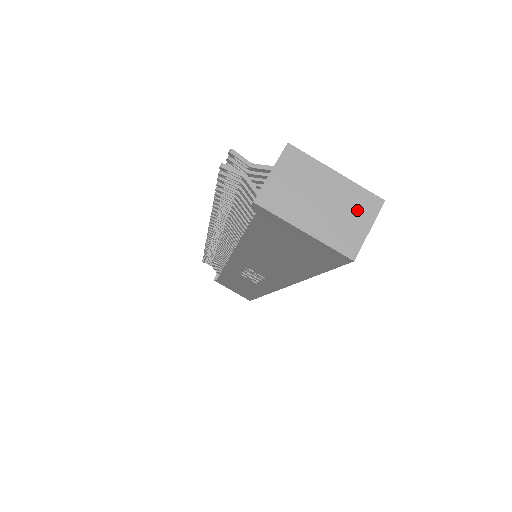
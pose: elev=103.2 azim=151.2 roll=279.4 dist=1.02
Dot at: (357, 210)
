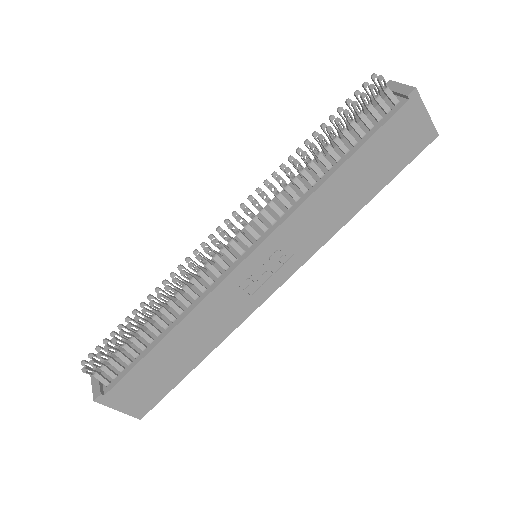
Dot at: occluded
